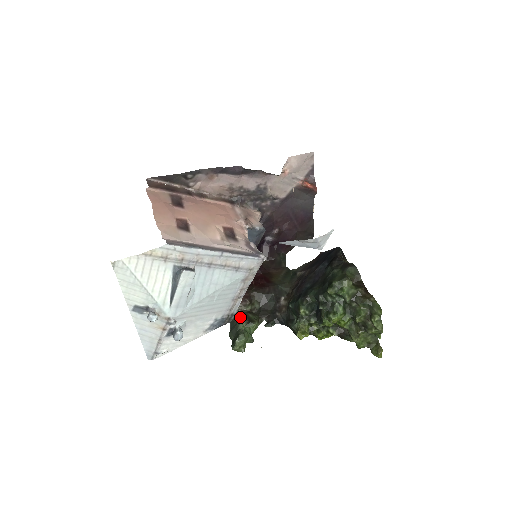
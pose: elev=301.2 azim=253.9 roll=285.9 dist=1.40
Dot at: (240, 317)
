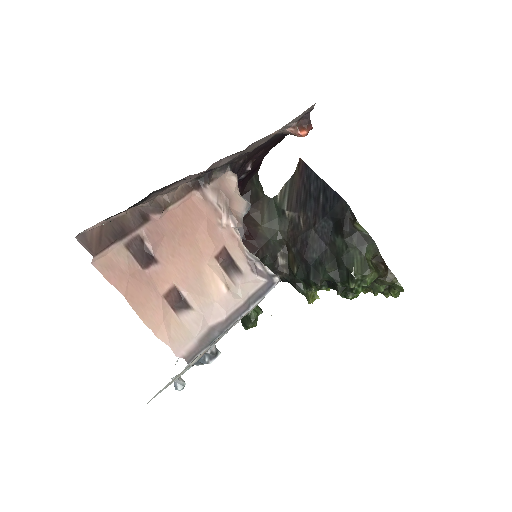
Dot at: occluded
